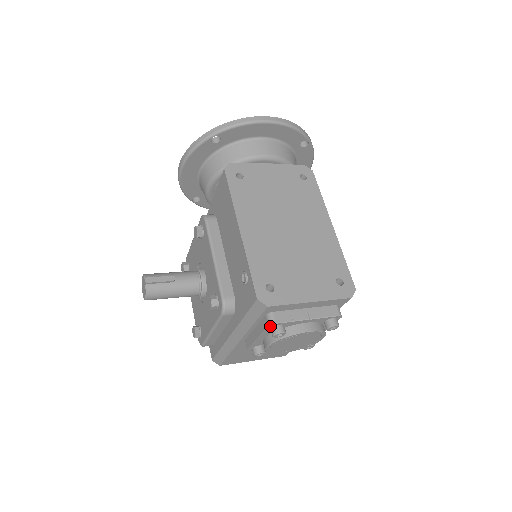
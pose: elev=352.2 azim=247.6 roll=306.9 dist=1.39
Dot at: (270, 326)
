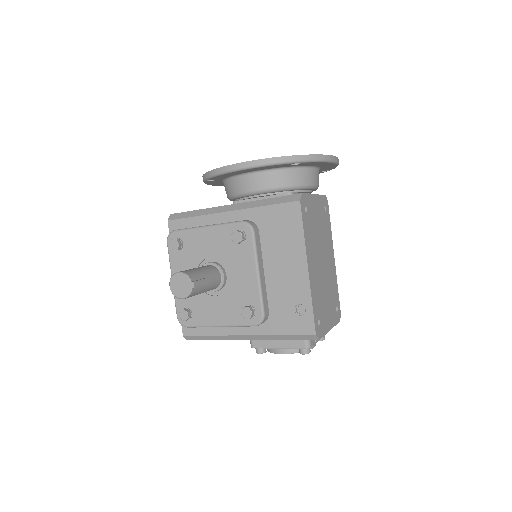
Dot at: (305, 348)
